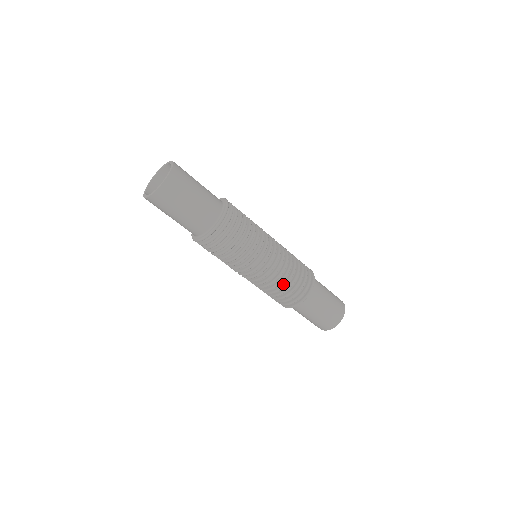
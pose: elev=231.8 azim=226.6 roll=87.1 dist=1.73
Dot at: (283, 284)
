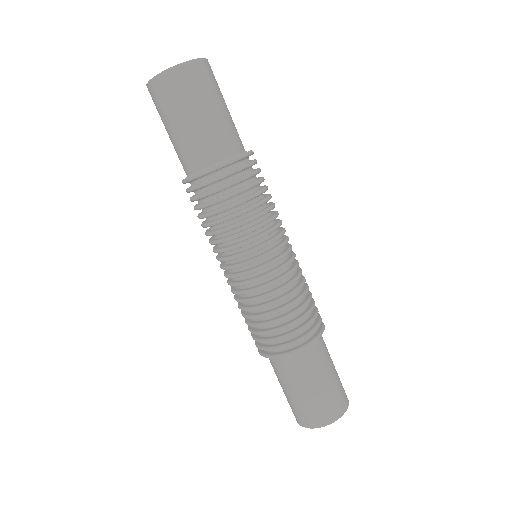
Dot at: (277, 308)
